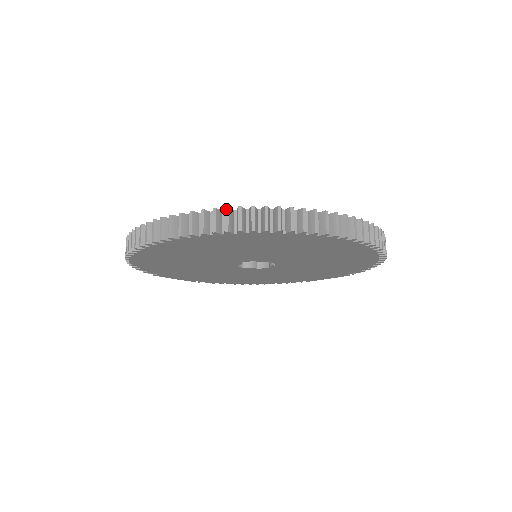
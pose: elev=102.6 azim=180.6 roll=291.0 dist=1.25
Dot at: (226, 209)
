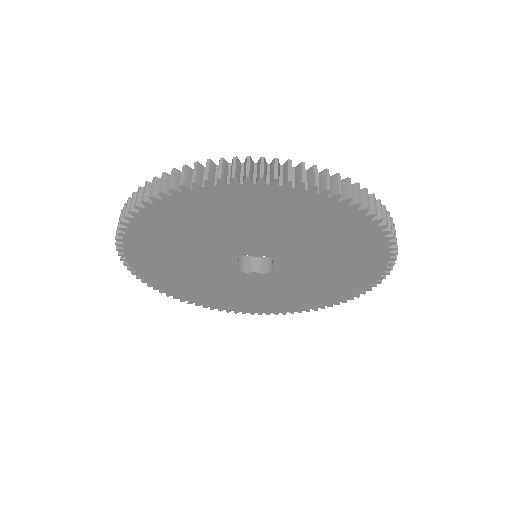
Dot at: (172, 170)
